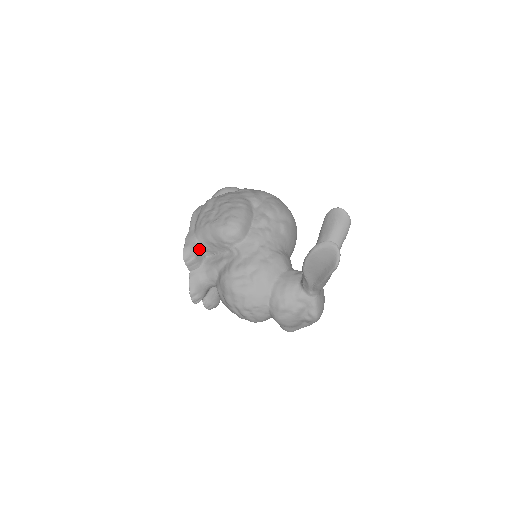
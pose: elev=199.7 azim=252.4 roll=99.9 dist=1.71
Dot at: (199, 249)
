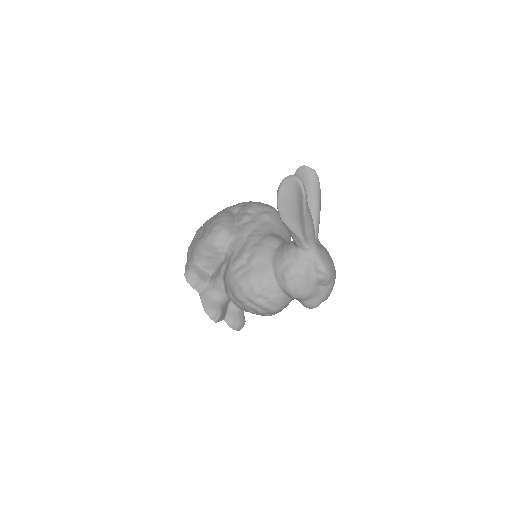
Dot at: (199, 269)
